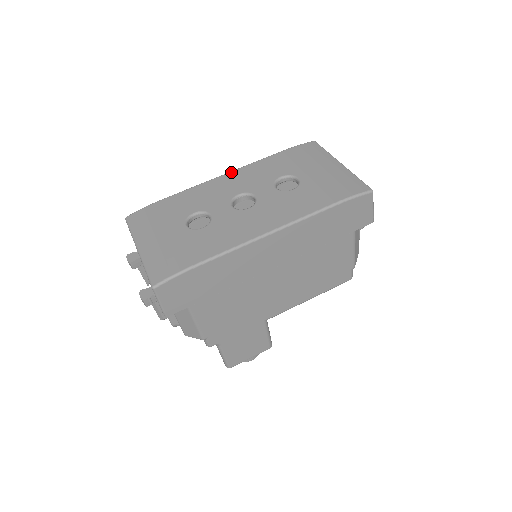
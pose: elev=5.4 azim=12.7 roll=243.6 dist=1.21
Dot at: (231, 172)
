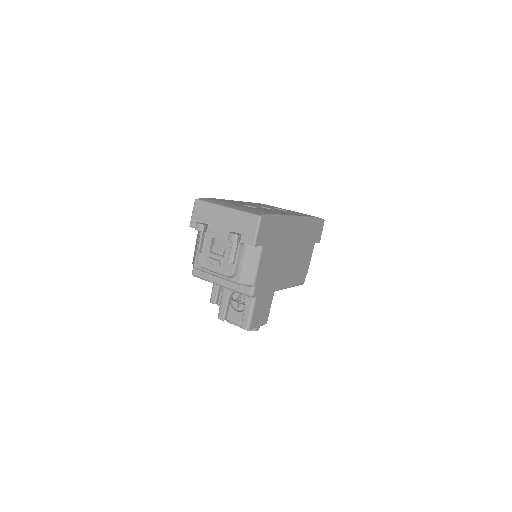
Dot at: (242, 201)
